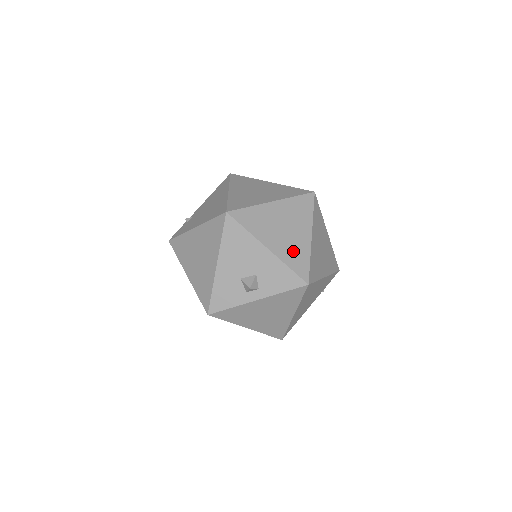
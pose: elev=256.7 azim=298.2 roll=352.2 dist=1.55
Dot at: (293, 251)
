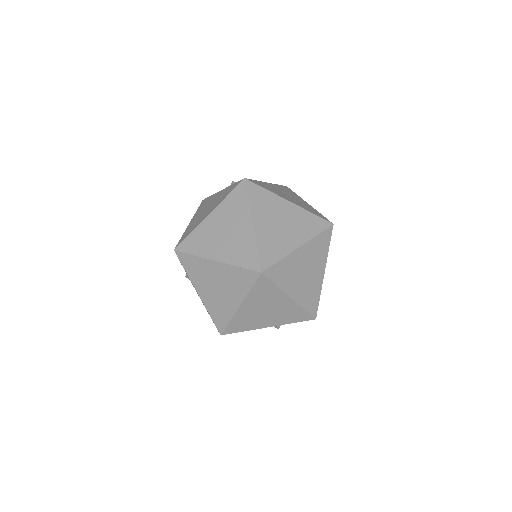
Dot at: (286, 315)
